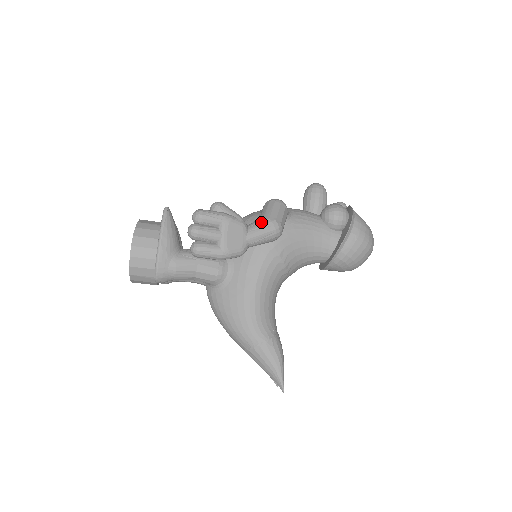
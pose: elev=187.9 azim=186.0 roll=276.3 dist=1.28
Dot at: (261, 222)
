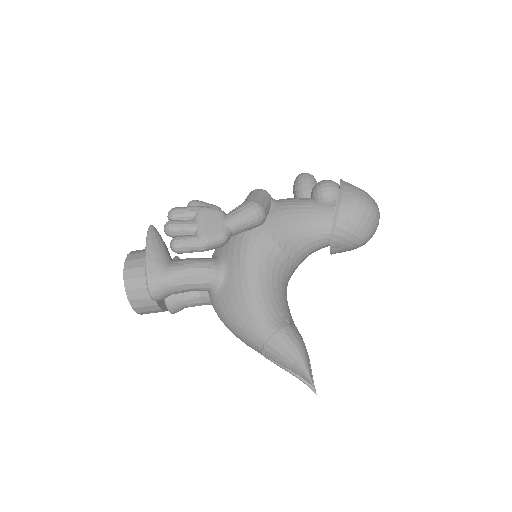
Dot at: (239, 207)
